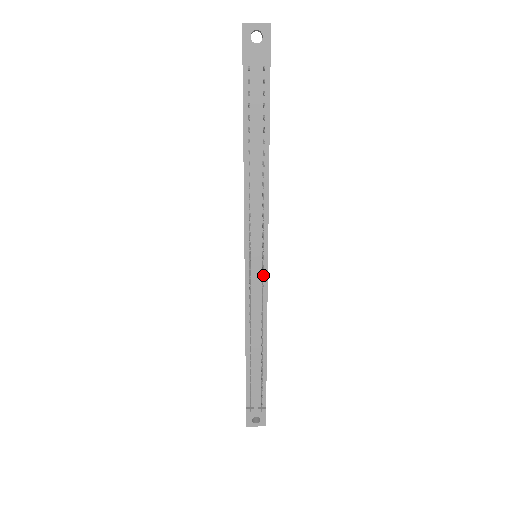
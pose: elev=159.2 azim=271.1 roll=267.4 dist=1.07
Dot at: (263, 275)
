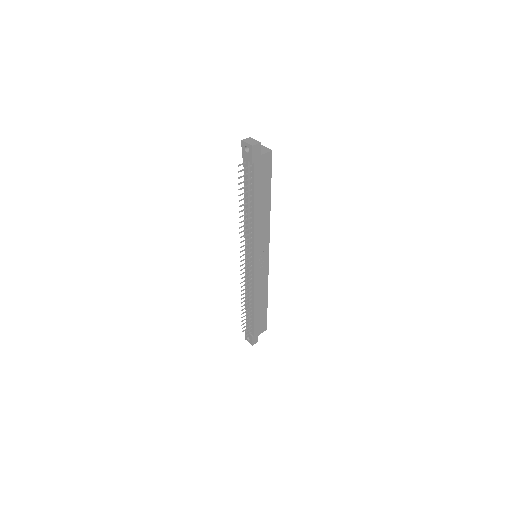
Dot at: (246, 269)
